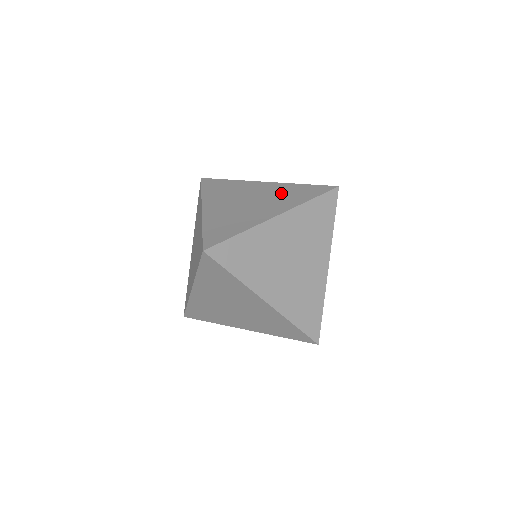
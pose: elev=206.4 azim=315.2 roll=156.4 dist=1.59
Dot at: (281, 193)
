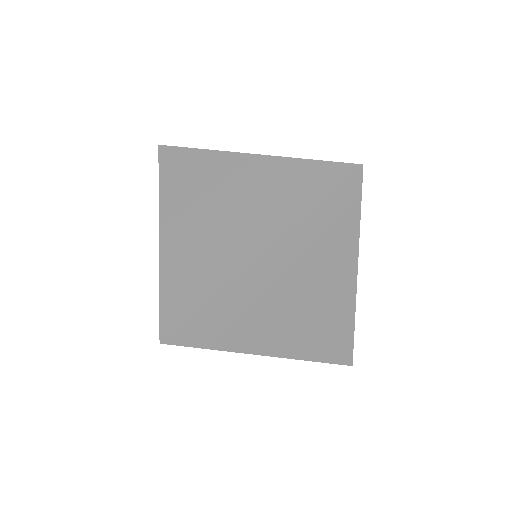
Dot at: (271, 187)
